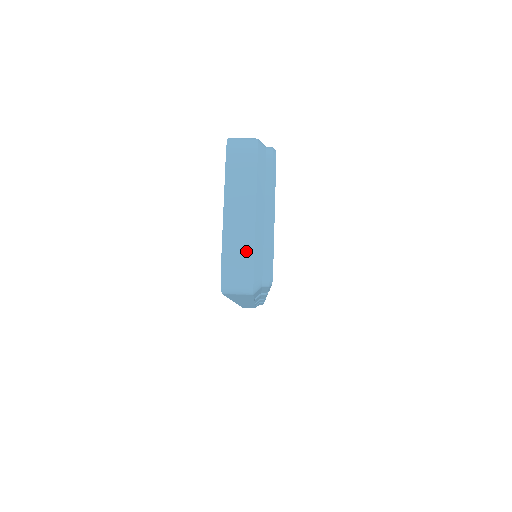
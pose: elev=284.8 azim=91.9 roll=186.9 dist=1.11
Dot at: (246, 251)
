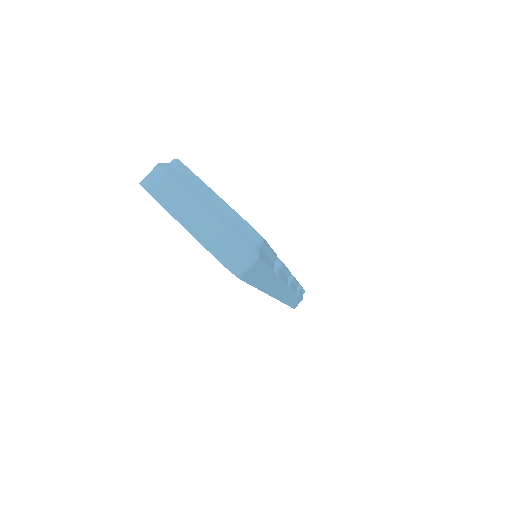
Dot at: (222, 234)
